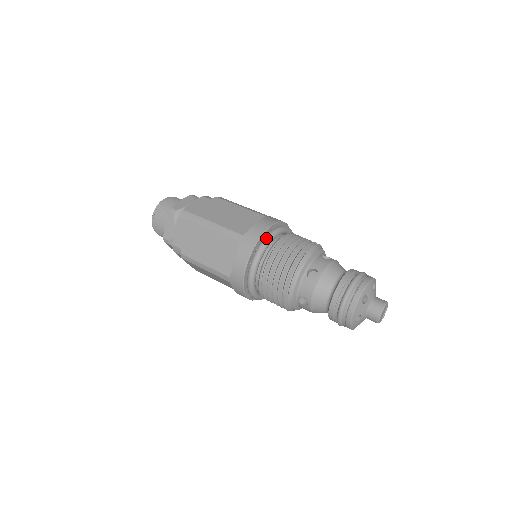
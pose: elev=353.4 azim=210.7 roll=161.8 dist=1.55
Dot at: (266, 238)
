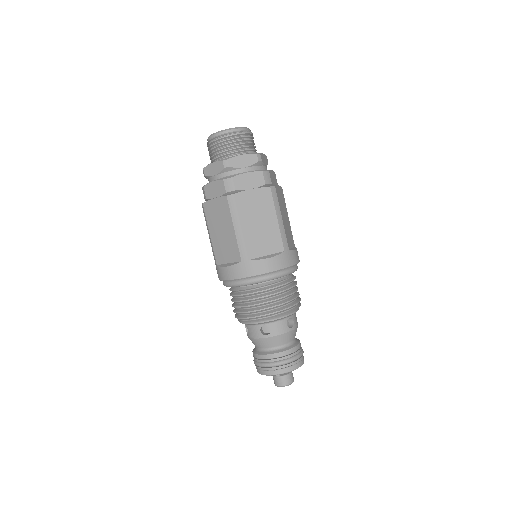
Dot at: (295, 269)
